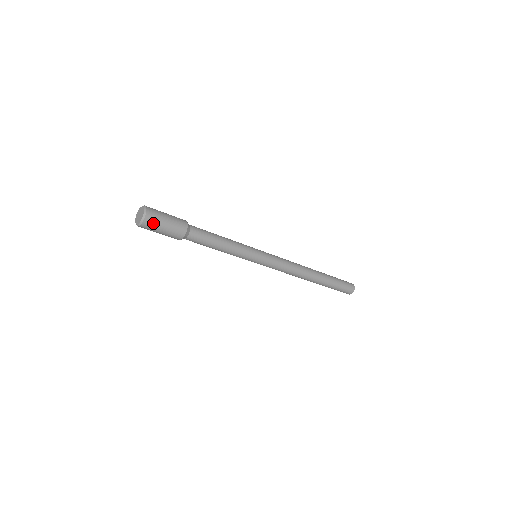
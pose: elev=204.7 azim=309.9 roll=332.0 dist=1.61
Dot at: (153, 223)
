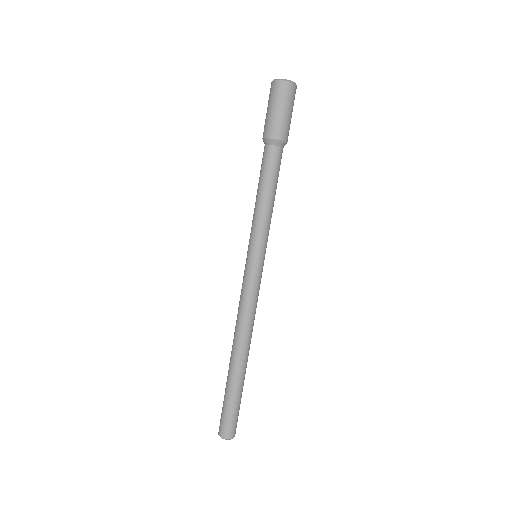
Dot at: (294, 99)
